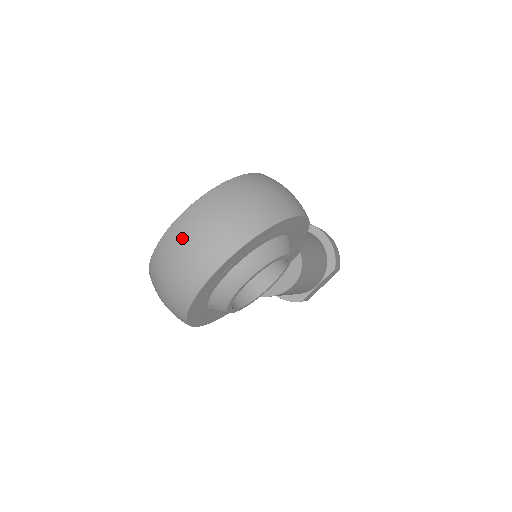
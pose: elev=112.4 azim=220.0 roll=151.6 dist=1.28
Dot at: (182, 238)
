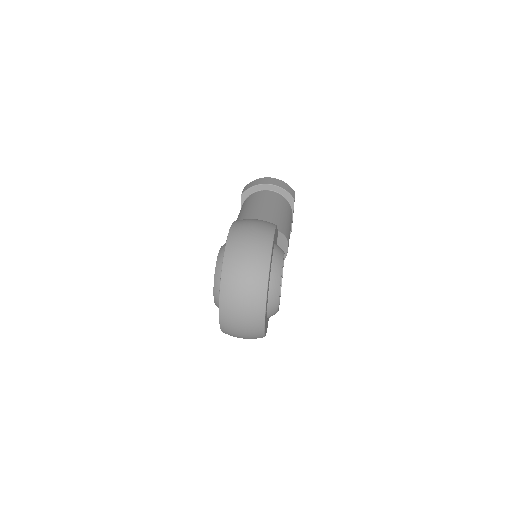
Dot at: (233, 313)
